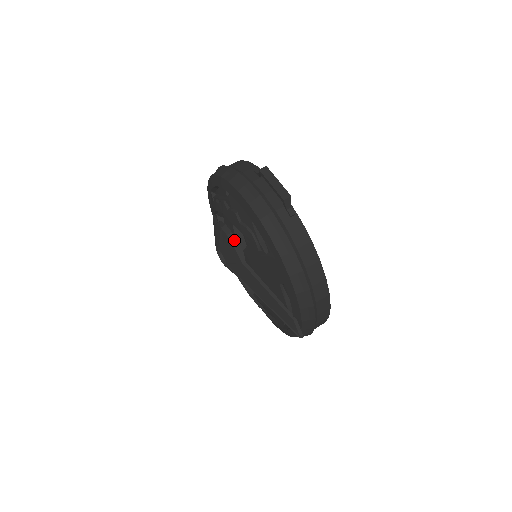
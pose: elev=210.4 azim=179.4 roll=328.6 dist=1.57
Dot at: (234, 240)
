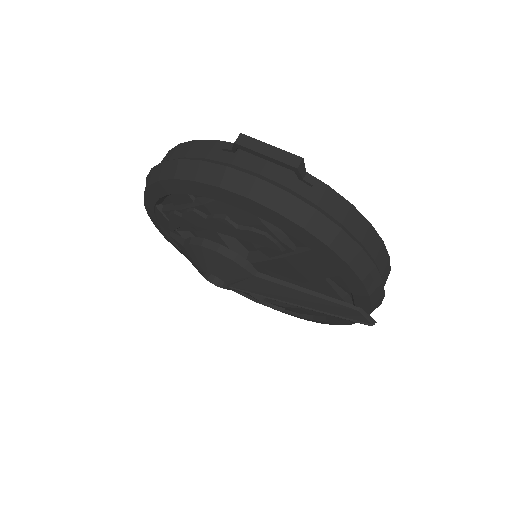
Dot at: (229, 253)
